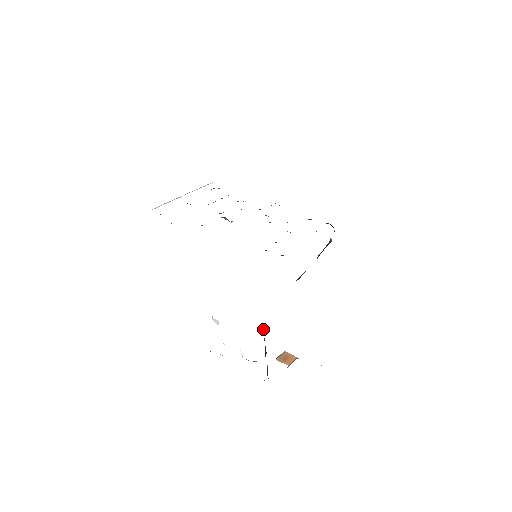
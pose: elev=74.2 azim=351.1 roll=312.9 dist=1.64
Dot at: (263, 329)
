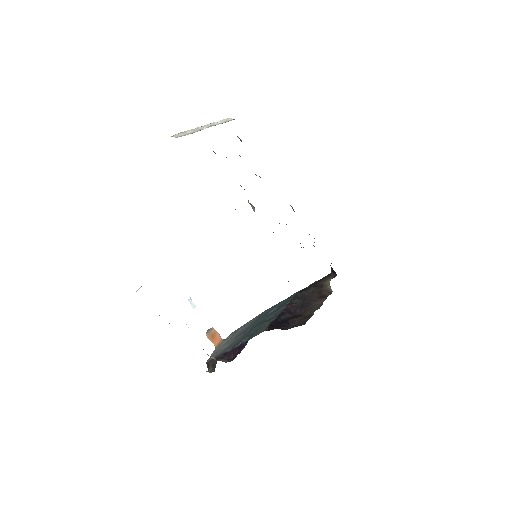
Dot at: (245, 345)
